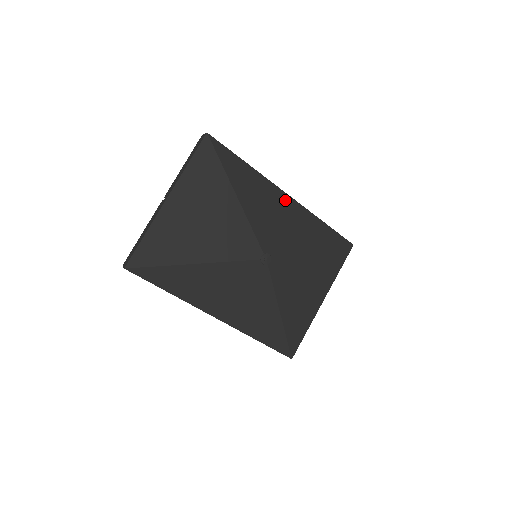
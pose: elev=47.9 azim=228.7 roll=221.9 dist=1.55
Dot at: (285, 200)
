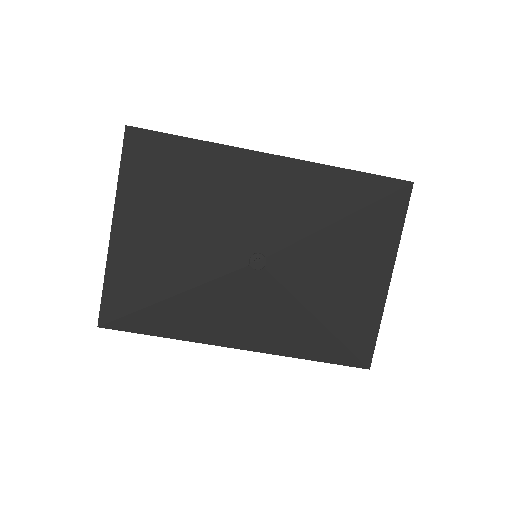
Dot at: (271, 165)
